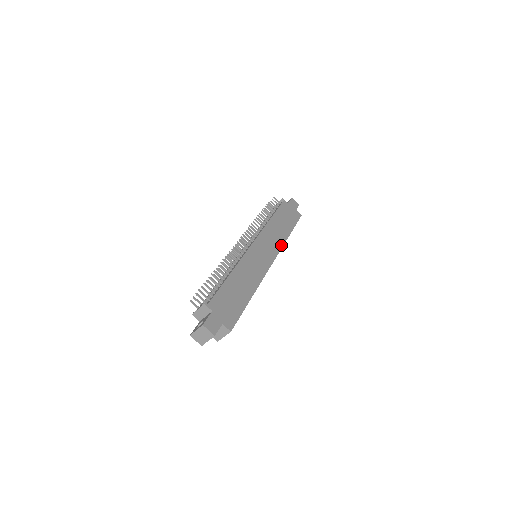
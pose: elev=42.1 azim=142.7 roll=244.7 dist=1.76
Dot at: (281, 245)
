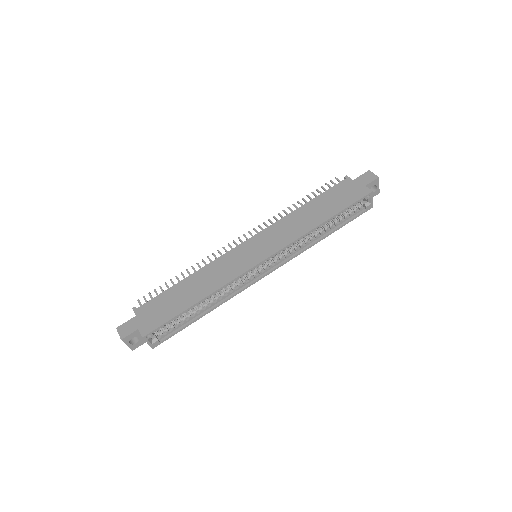
Dot at: (294, 238)
